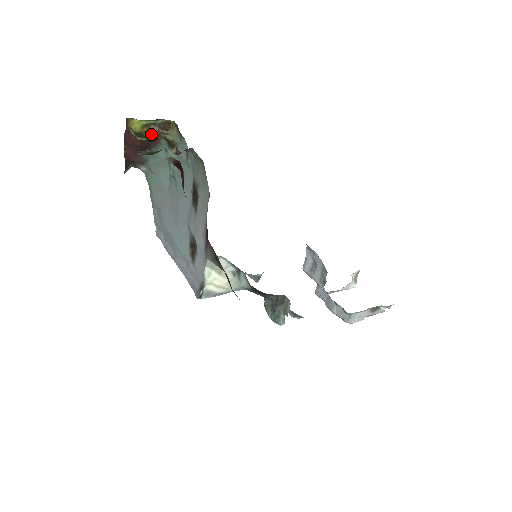
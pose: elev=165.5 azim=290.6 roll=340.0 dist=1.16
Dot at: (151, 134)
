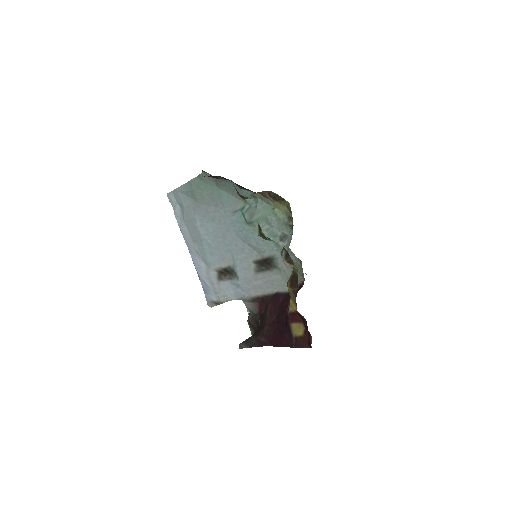
Dot at: occluded
